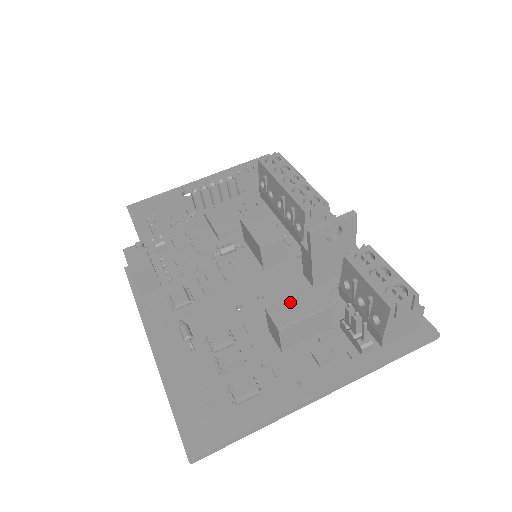
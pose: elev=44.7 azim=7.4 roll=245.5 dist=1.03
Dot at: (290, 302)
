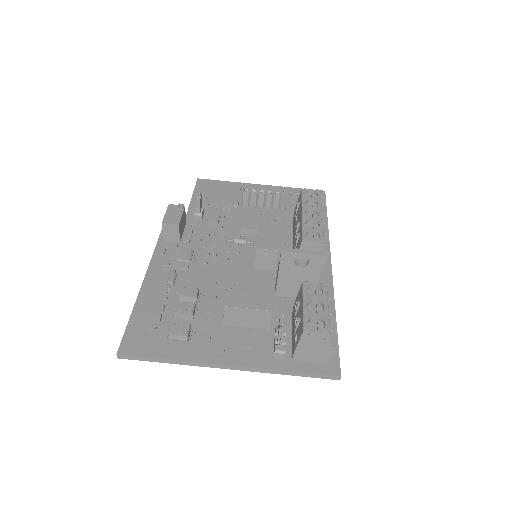
Dot at: (246, 293)
